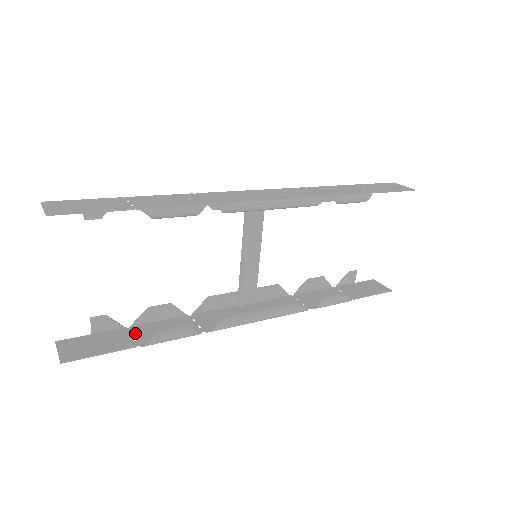
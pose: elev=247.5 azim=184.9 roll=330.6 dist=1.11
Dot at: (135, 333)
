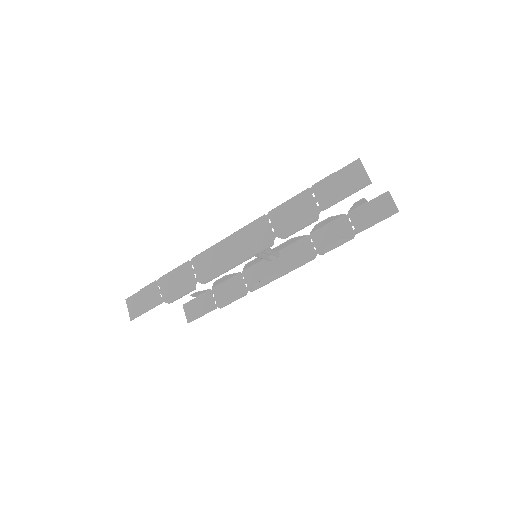
Dot at: (215, 295)
